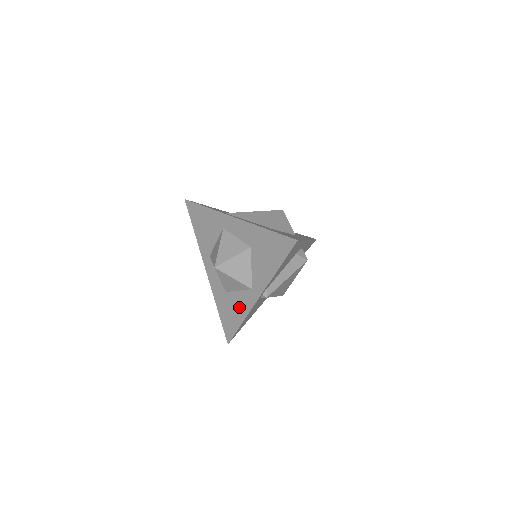
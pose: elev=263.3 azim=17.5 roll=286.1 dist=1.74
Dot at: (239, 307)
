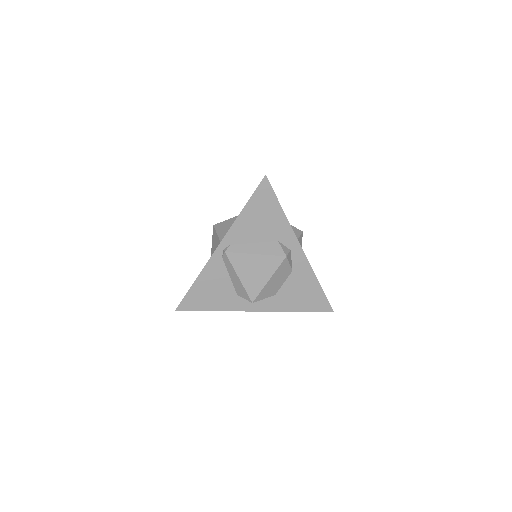
Dot at: occluded
